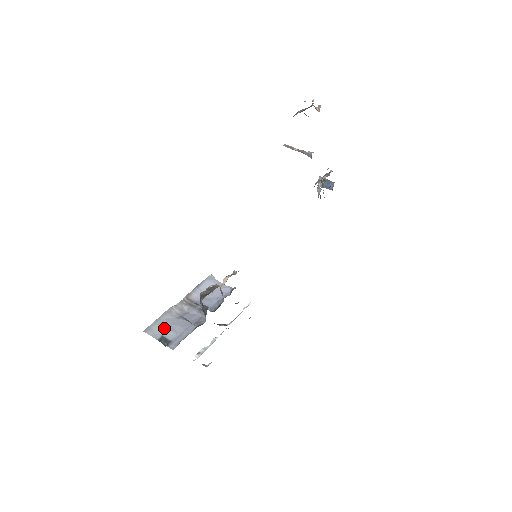
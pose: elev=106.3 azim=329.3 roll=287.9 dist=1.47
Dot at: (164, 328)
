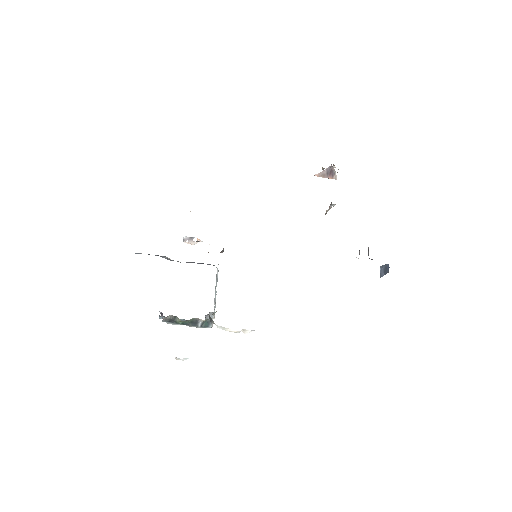
Dot at: occluded
